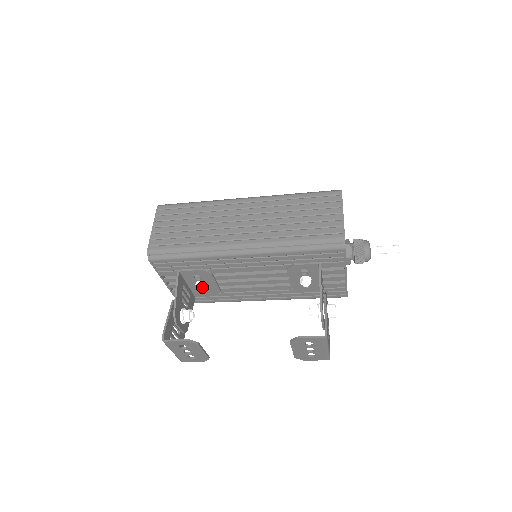
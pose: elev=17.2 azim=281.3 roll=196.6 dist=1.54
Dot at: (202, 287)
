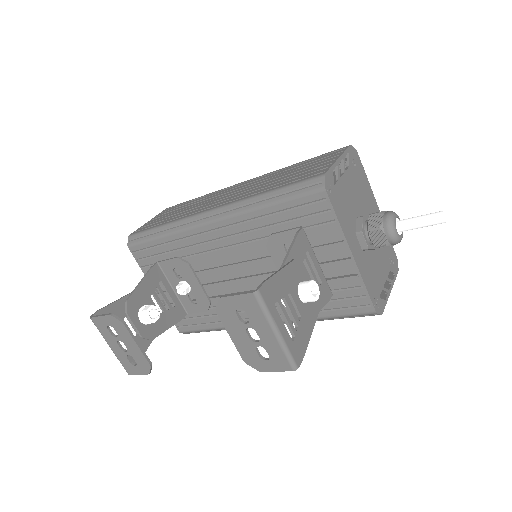
Dot at: (182, 287)
